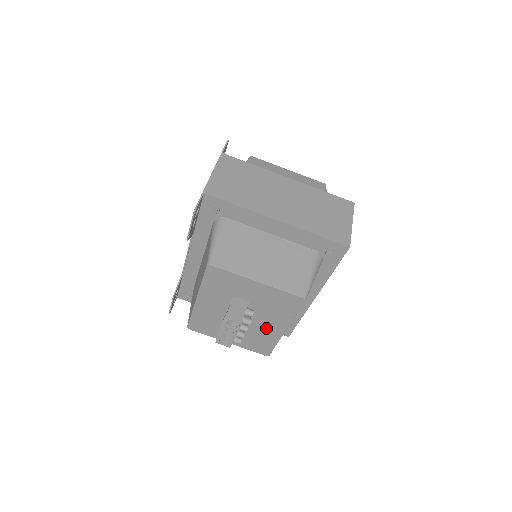
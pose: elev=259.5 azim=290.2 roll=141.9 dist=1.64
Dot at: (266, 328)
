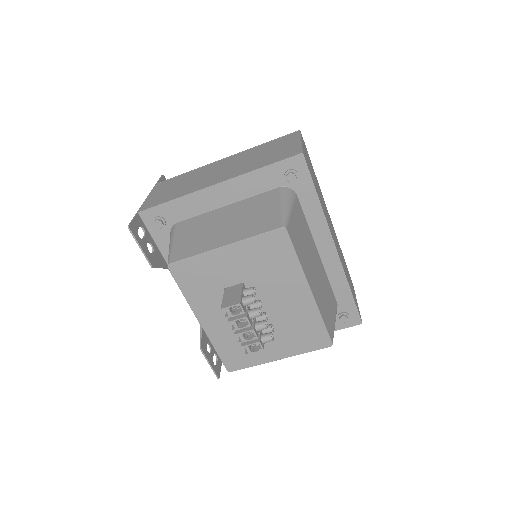
Dot at: (291, 305)
